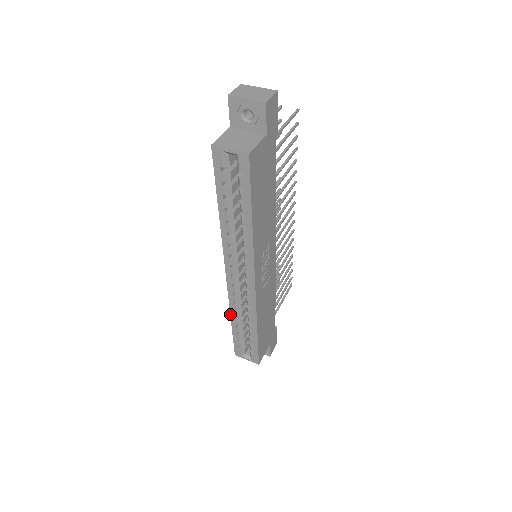
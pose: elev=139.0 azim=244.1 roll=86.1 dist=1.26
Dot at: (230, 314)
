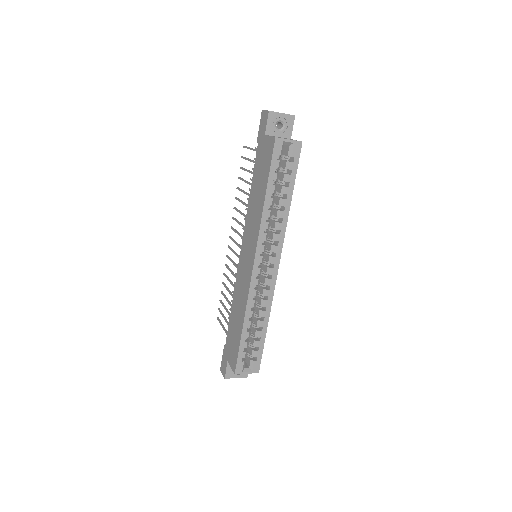
Dot at: (244, 316)
